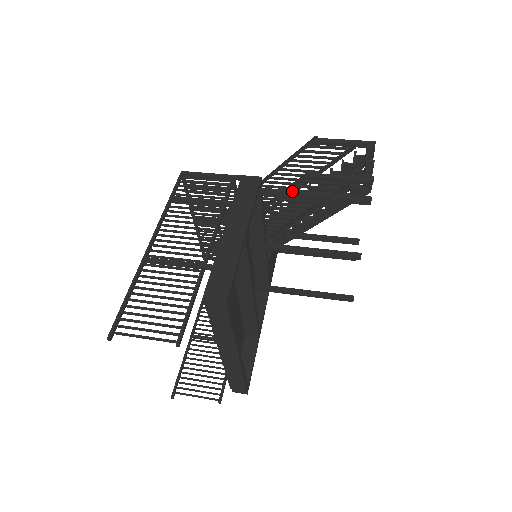
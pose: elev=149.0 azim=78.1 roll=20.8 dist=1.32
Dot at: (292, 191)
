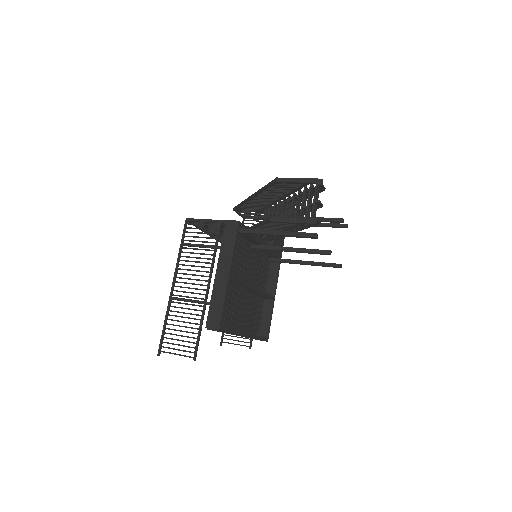
Dot at: (261, 231)
